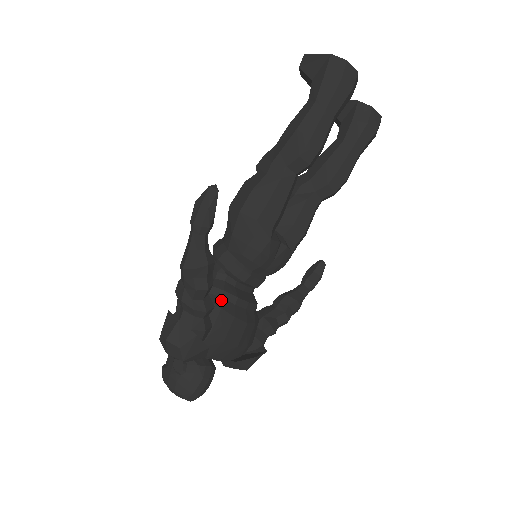
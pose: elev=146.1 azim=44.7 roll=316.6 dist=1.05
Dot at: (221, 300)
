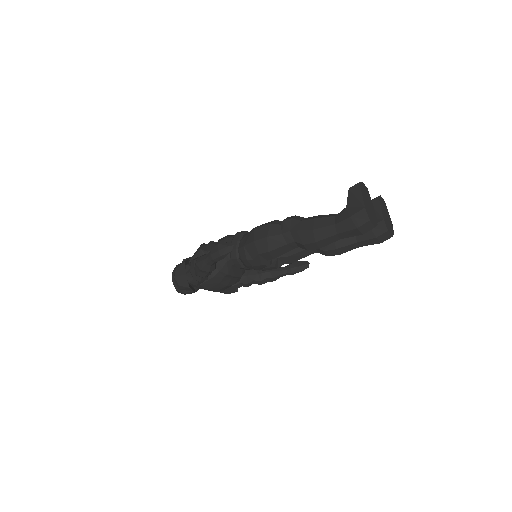
Dot at: (217, 272)
